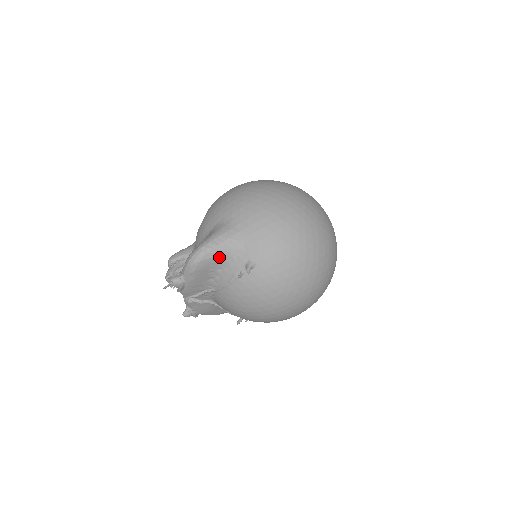
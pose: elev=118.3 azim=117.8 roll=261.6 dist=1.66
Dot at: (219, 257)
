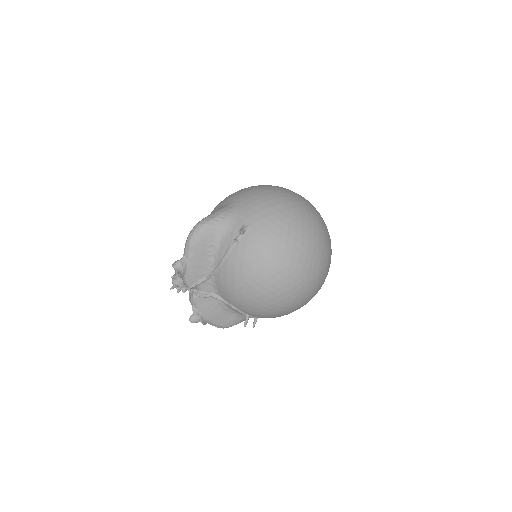
Dot at: (216, 229)
